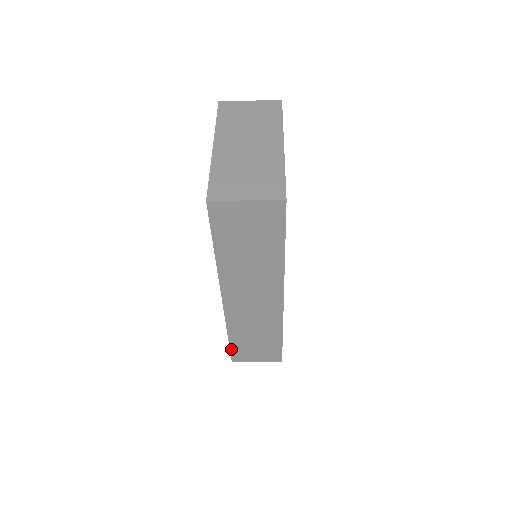
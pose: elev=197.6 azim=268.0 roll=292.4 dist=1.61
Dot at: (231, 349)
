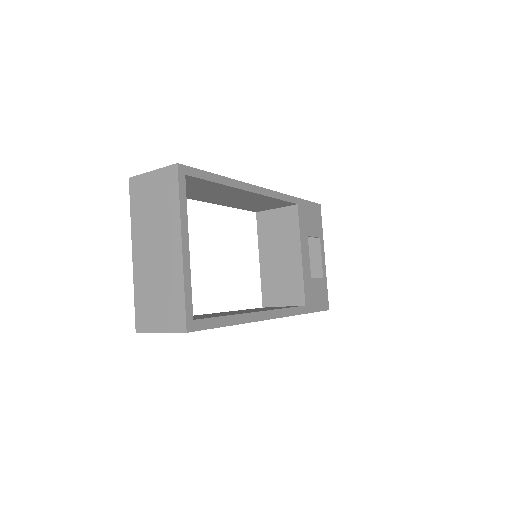
Dot at: occluded
